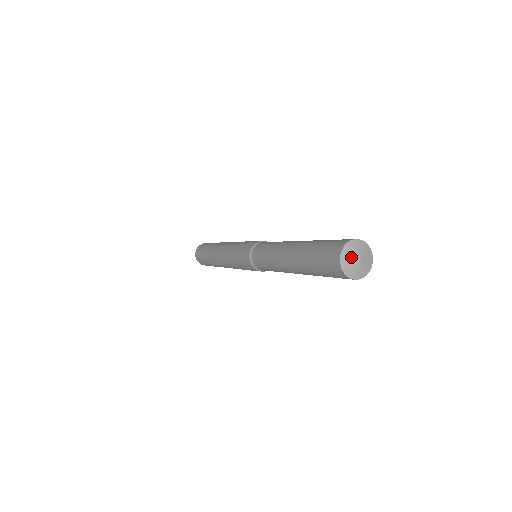
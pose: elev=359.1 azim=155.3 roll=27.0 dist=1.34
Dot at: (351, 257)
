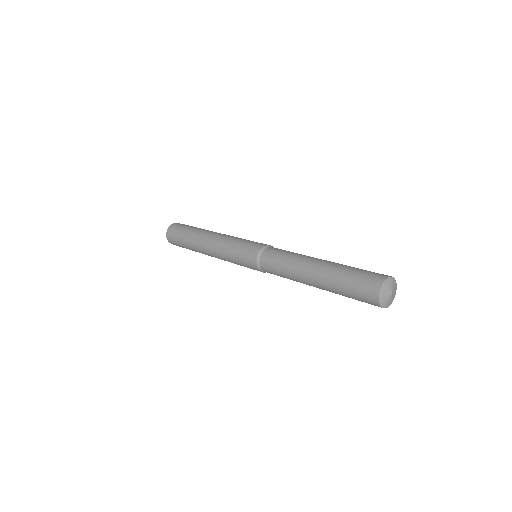
Dot at: (387, 292)
